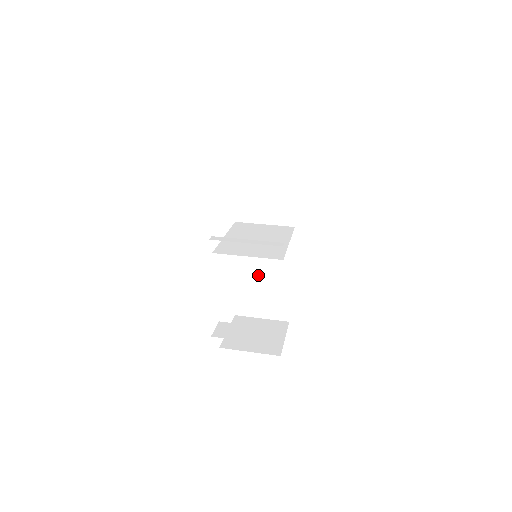
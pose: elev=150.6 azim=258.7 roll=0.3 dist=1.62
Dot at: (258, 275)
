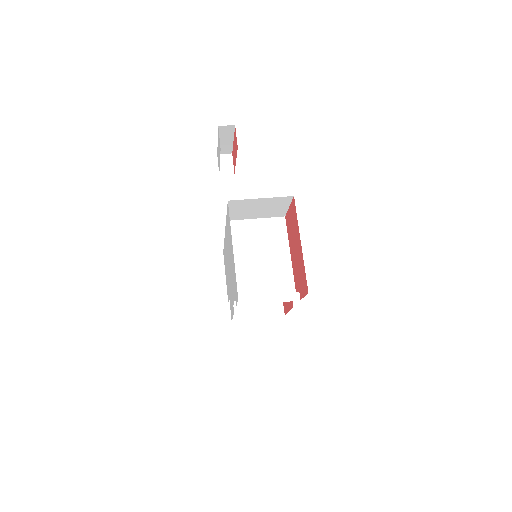
Dot at: occluded
